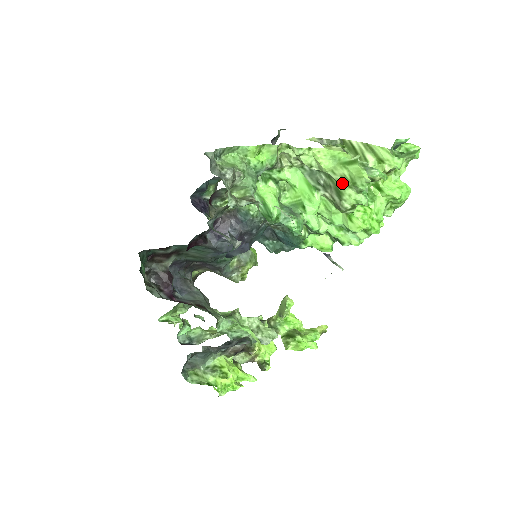
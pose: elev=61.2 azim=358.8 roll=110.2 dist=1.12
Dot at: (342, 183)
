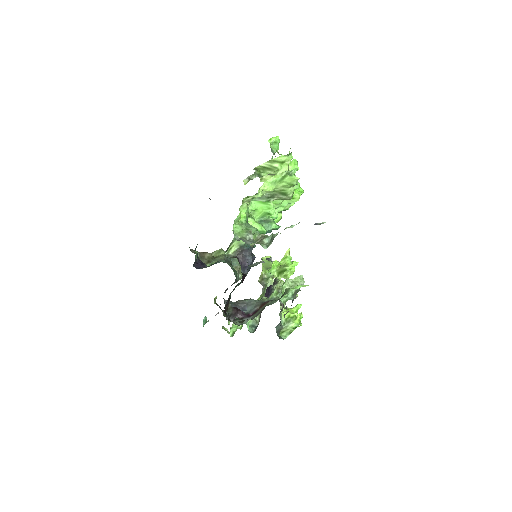
Dot at: (284, 189)
